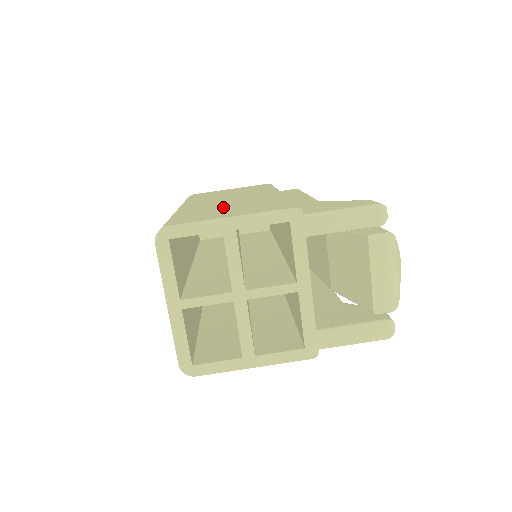
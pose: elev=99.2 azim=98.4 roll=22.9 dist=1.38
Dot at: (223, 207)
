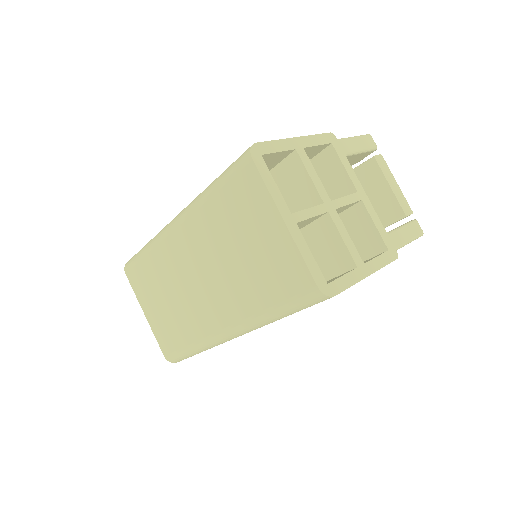
Dot at: occluded
